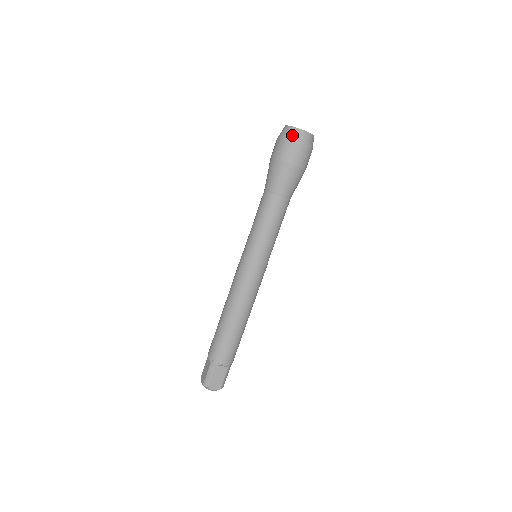
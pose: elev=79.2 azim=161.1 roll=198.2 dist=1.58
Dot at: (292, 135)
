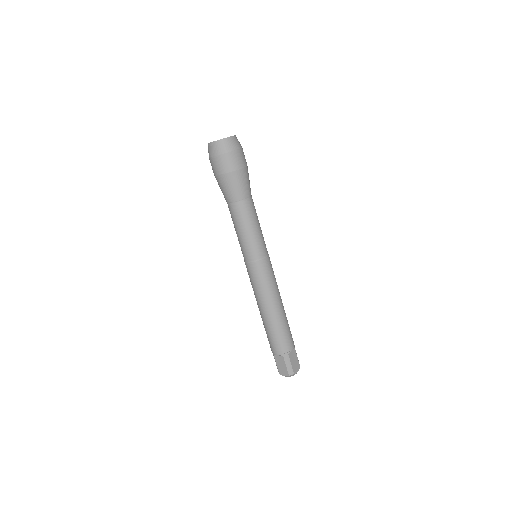
Dot at: (208, 151)
